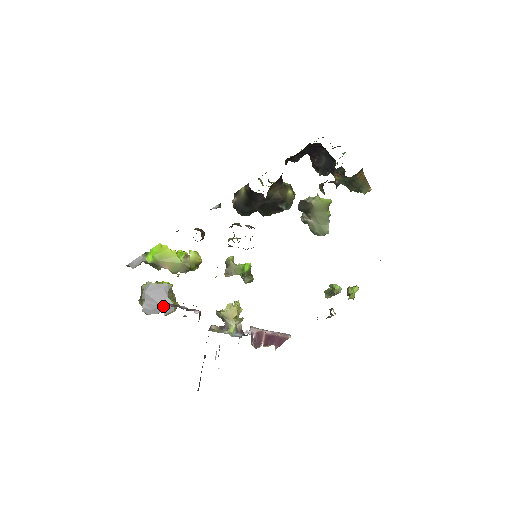
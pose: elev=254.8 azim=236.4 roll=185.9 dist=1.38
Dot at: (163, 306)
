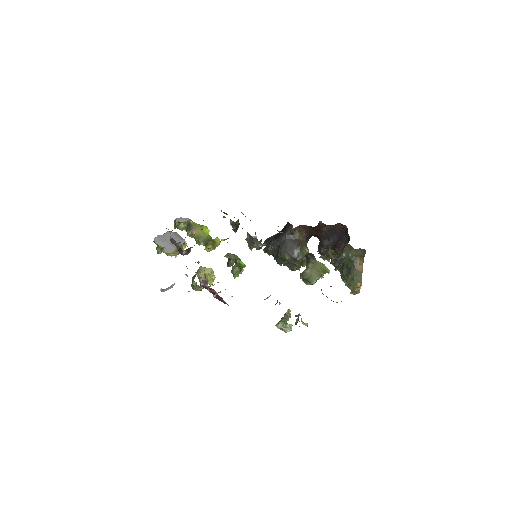
Dot at: occluded
